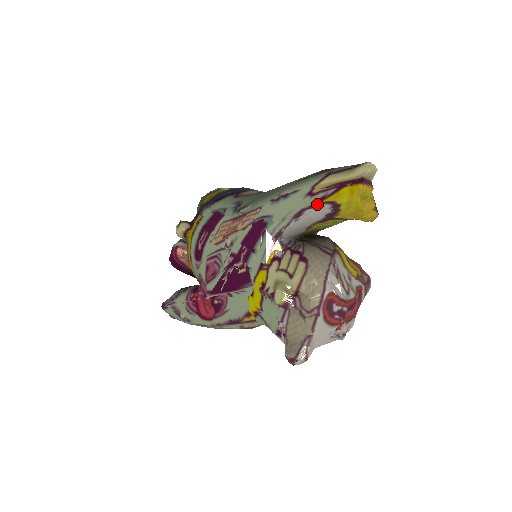
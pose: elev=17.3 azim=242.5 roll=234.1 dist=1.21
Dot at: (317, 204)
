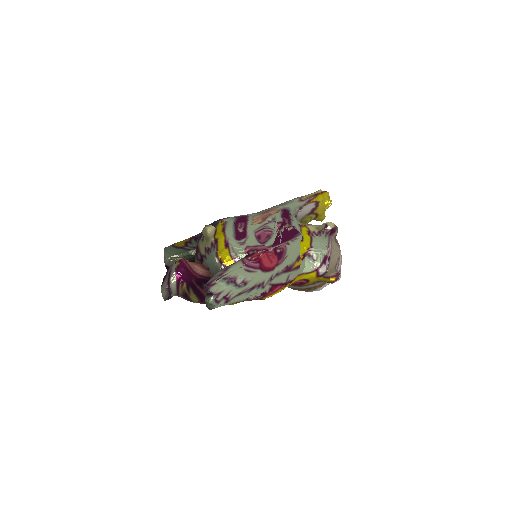
Dot at: (307, 204)
